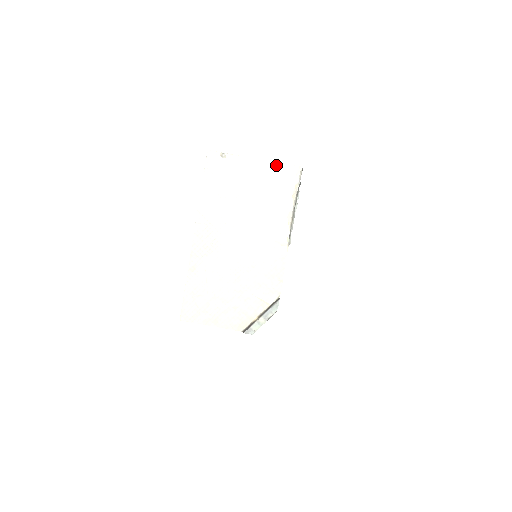
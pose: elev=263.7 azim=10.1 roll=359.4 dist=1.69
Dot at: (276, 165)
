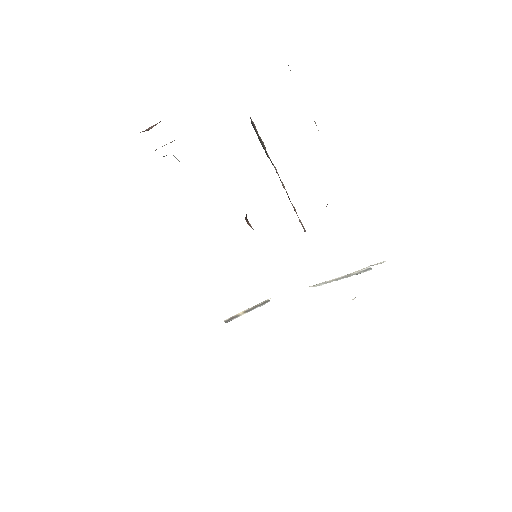
Dot at: occluded
